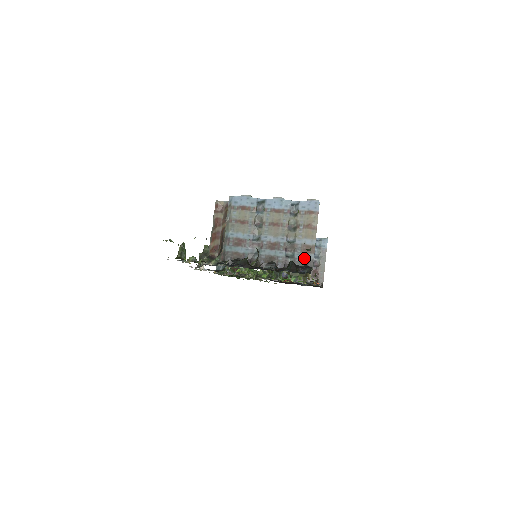
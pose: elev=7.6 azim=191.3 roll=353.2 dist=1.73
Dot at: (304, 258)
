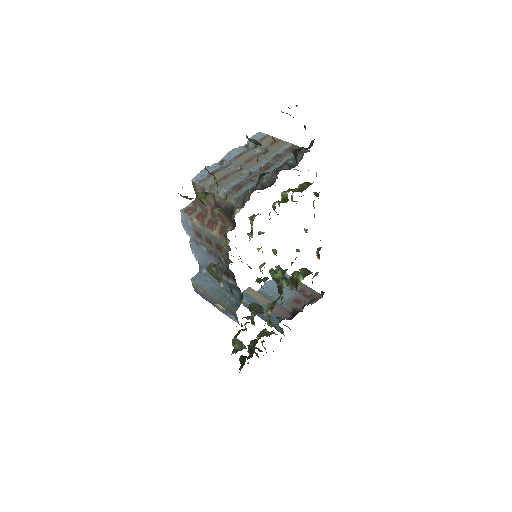
Dot at: occluded
